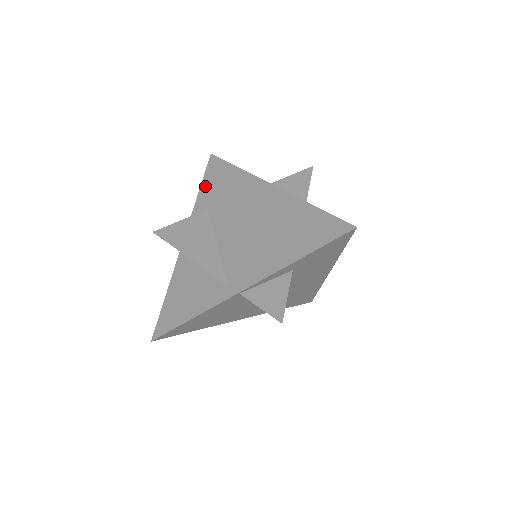
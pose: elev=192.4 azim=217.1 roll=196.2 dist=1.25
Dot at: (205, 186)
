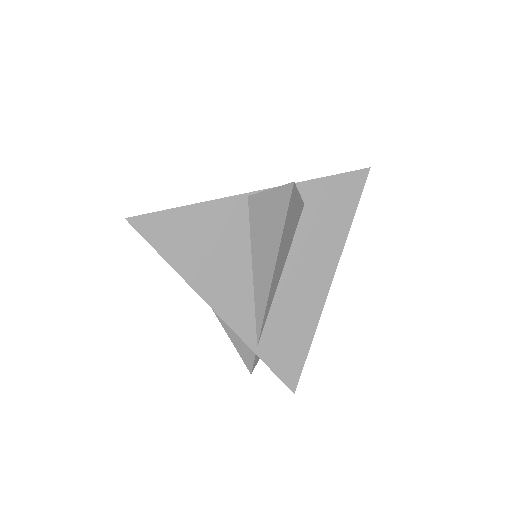
Dot at: occluded
